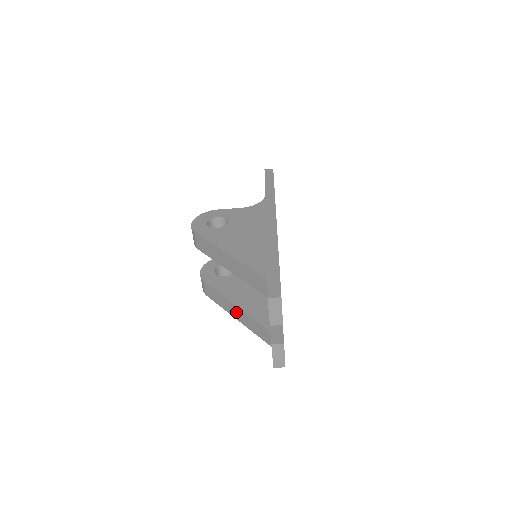
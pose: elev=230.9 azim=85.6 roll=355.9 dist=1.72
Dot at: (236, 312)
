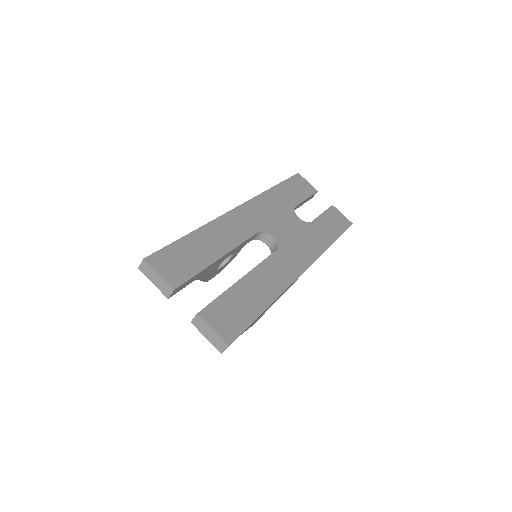
Dot at: occluded
